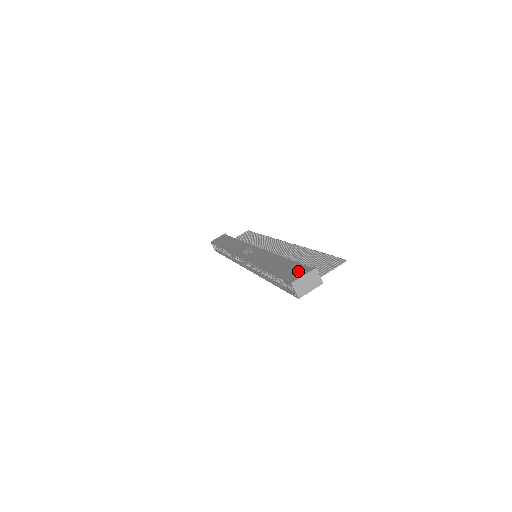
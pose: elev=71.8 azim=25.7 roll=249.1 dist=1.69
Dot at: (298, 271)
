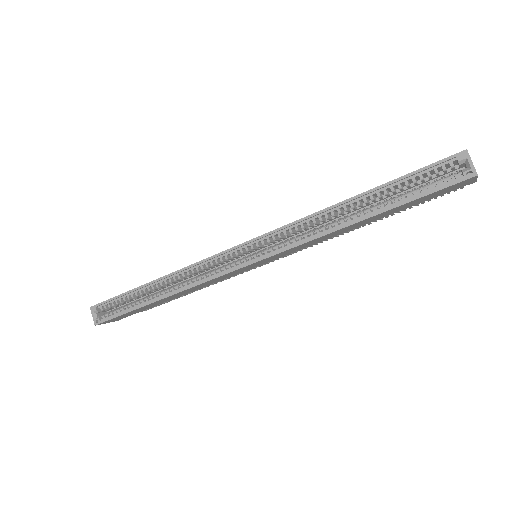
Dot at: occluded
